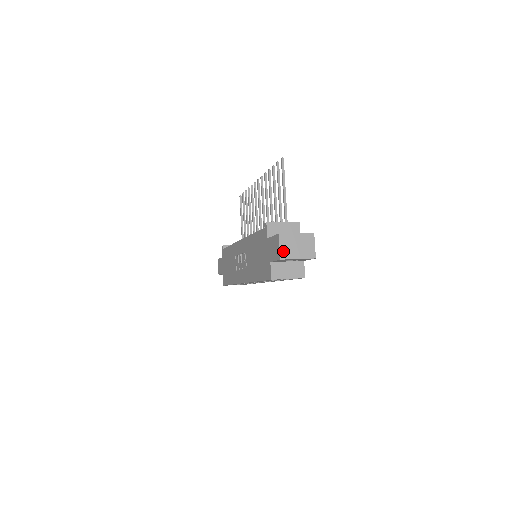
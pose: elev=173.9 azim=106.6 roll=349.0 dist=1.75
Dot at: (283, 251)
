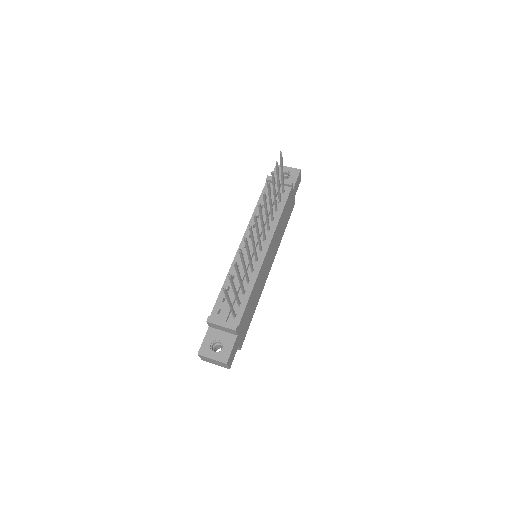
Dot at: (203, 359)
